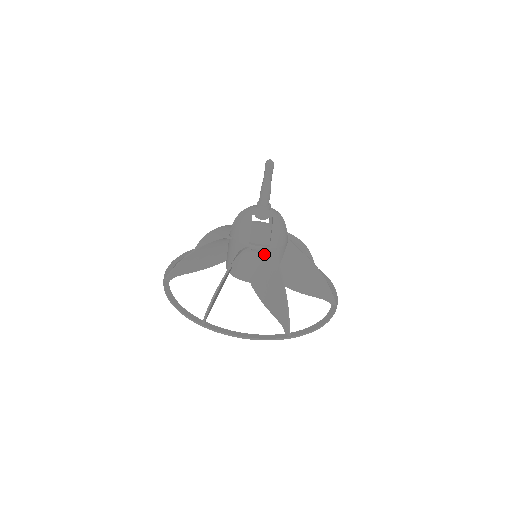
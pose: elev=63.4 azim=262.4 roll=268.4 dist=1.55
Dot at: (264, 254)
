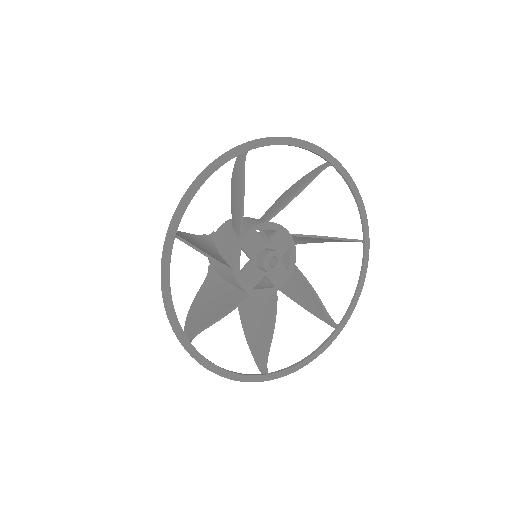
Dot at: (229, 224)
